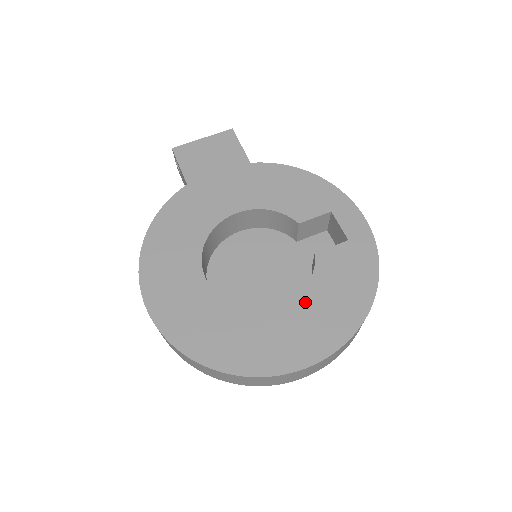
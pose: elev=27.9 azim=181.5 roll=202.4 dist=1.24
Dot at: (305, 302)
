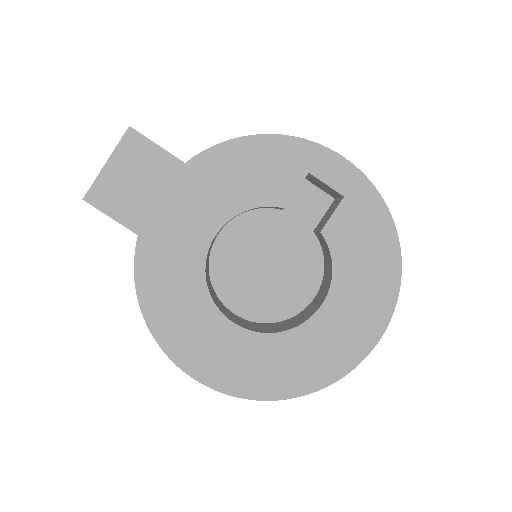
Dot at: (341, 288)
